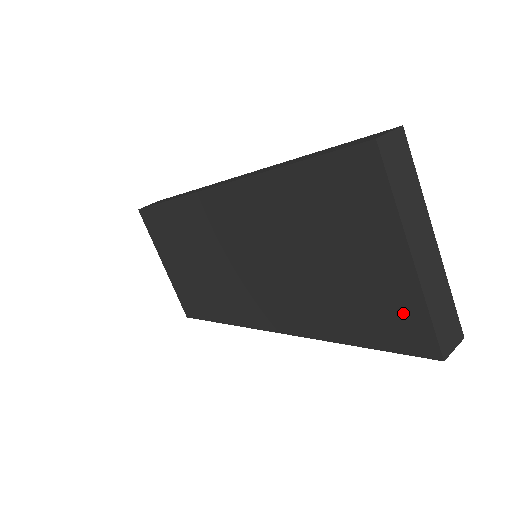
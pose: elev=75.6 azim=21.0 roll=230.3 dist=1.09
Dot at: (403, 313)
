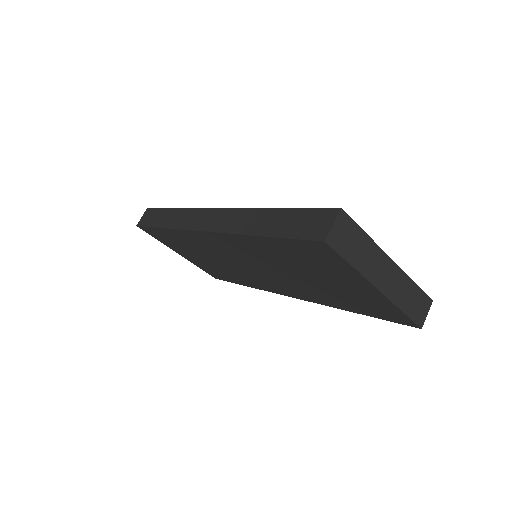
Dot at: (384, 308)
